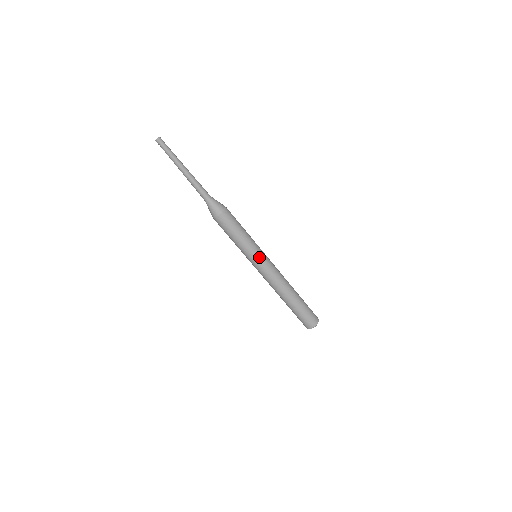
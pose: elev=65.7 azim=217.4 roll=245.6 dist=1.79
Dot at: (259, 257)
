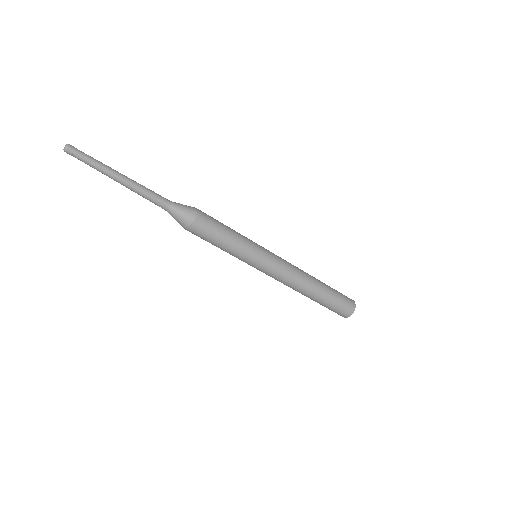
Dot at: (261, 258)
